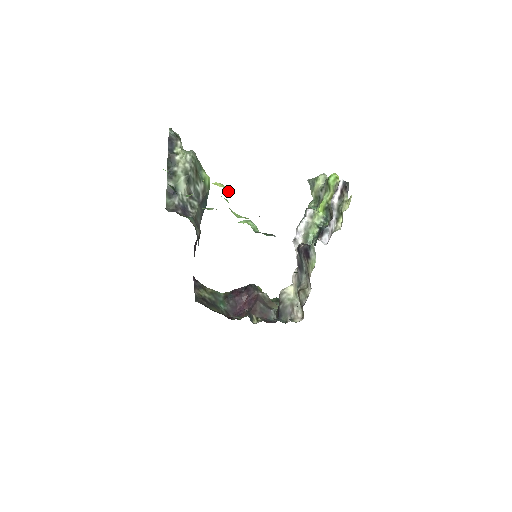
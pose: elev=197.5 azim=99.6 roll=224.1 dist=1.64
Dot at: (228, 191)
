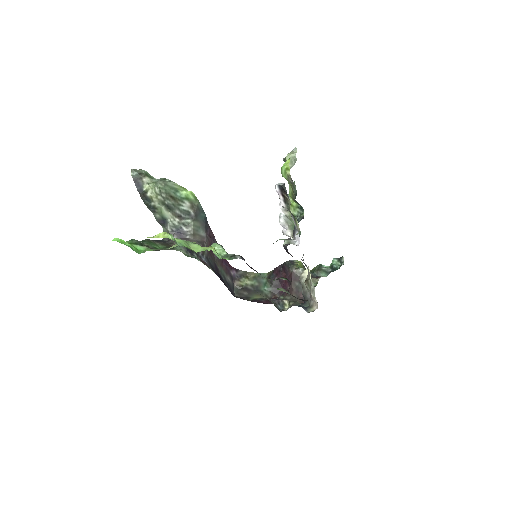
Dot at: (171, 239)
